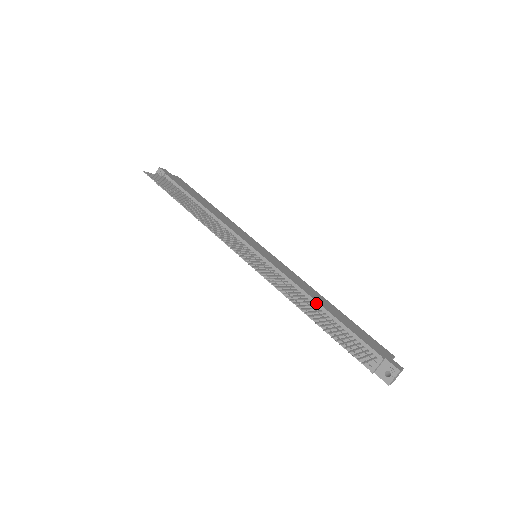
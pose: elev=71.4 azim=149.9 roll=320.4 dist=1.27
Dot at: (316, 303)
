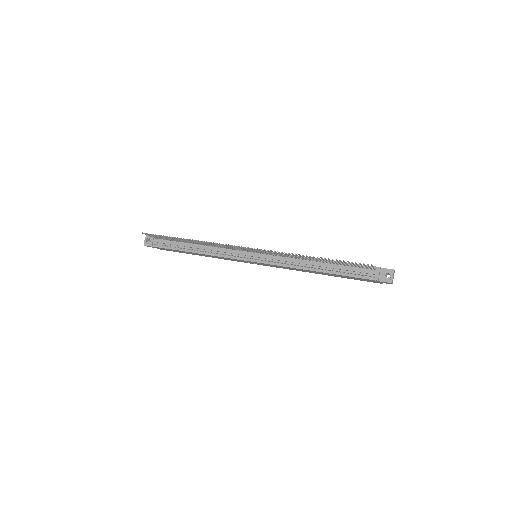
Dot at: occluded
